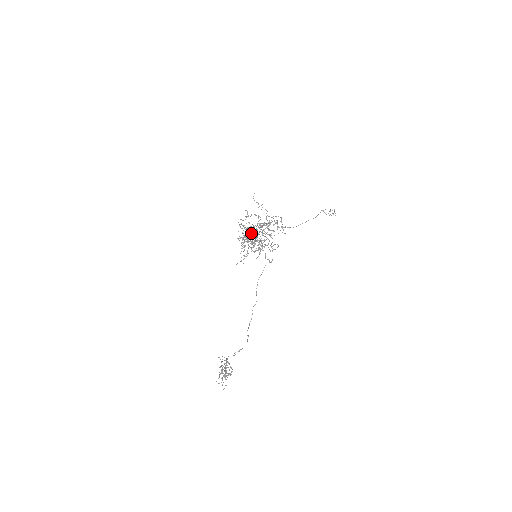
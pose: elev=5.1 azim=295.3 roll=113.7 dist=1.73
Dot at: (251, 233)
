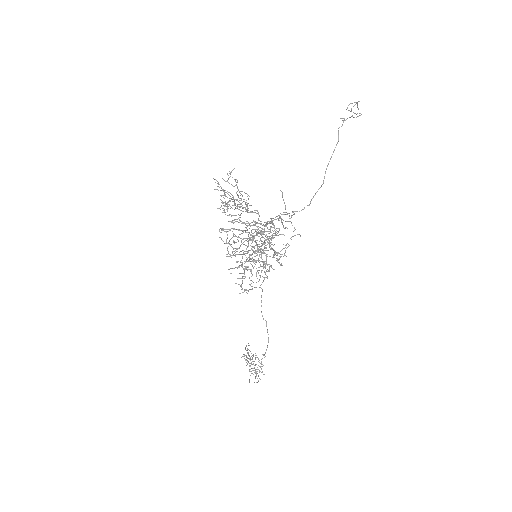
Dot at: (246, 253)
